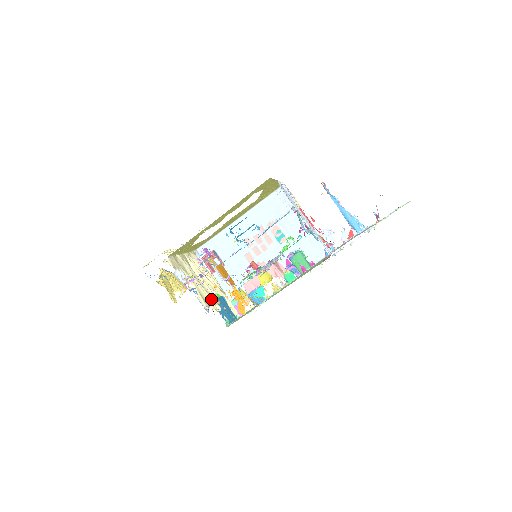
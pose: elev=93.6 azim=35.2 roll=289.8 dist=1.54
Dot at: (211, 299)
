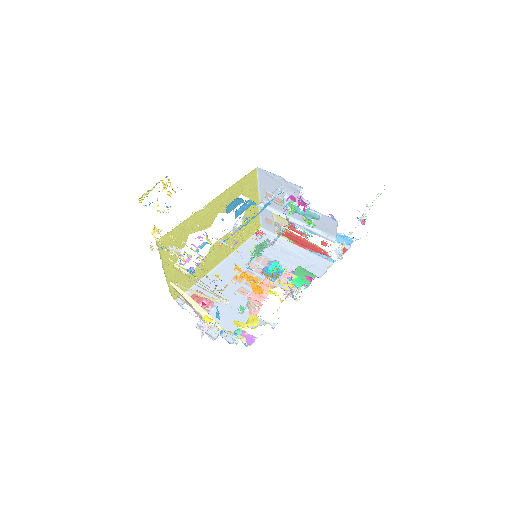
Dot at: (213, 294)
